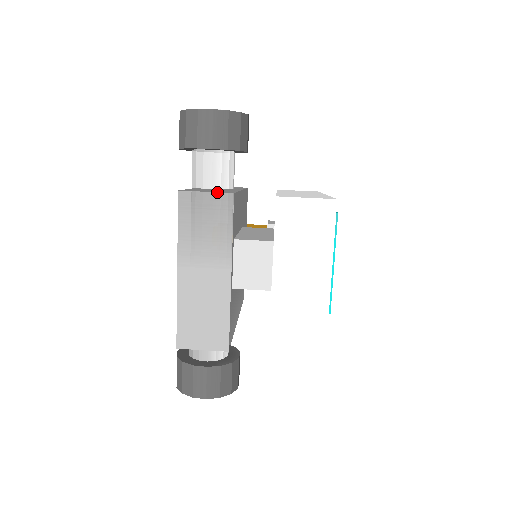
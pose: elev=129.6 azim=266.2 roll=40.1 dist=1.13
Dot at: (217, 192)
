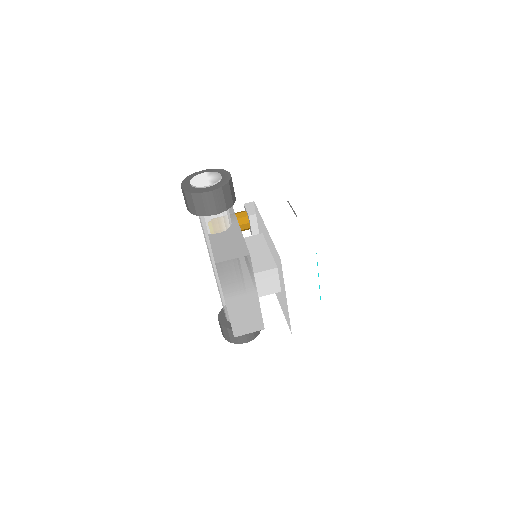
Dot at: (239, 257)
